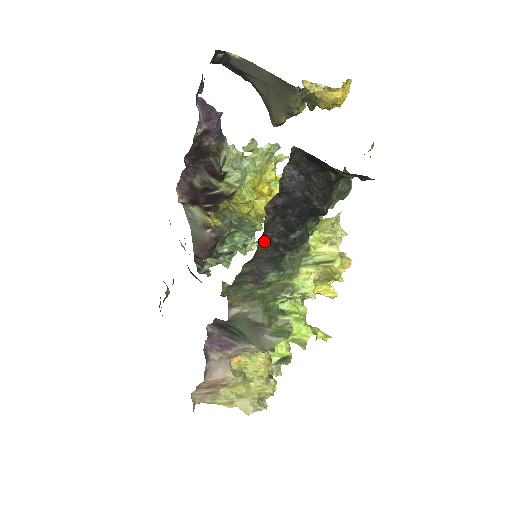
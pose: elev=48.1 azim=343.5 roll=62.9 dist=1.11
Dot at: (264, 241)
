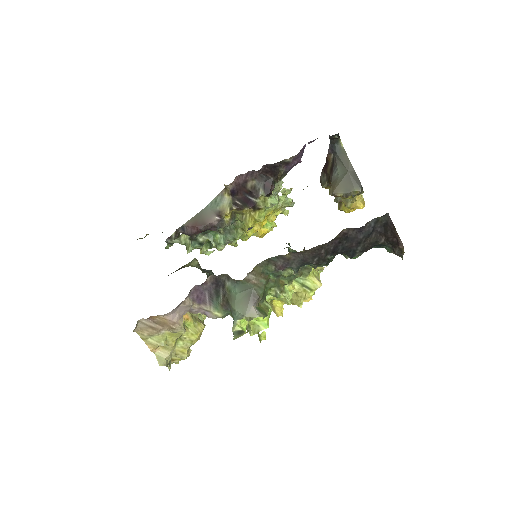
Dot at: (319, 247)
